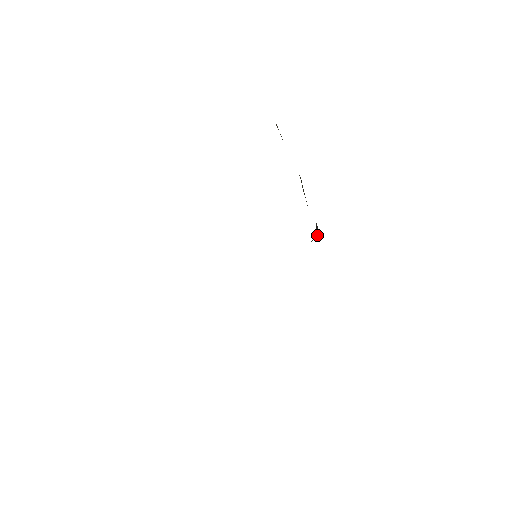
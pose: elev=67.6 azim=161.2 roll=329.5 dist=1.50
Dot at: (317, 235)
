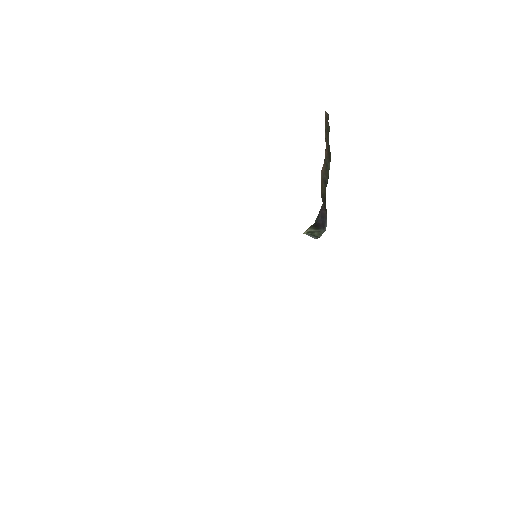
Dot at: (320, 223)
